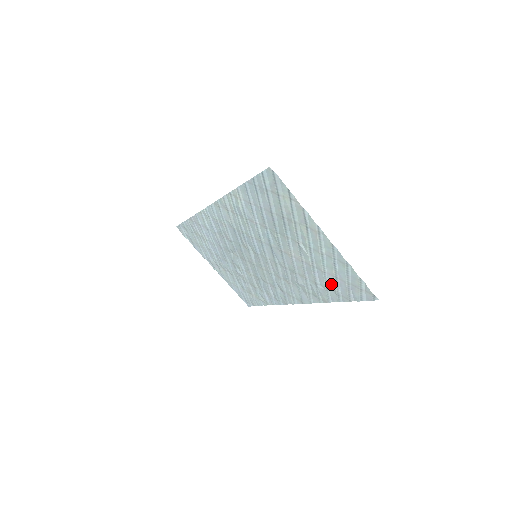
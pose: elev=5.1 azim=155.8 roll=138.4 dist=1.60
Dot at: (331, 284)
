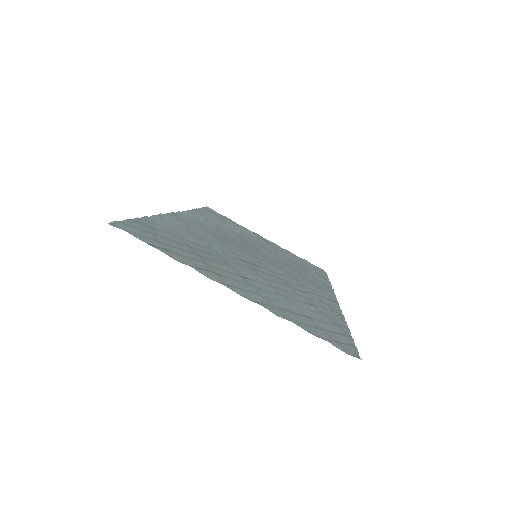
Dot at: (316, 316)
